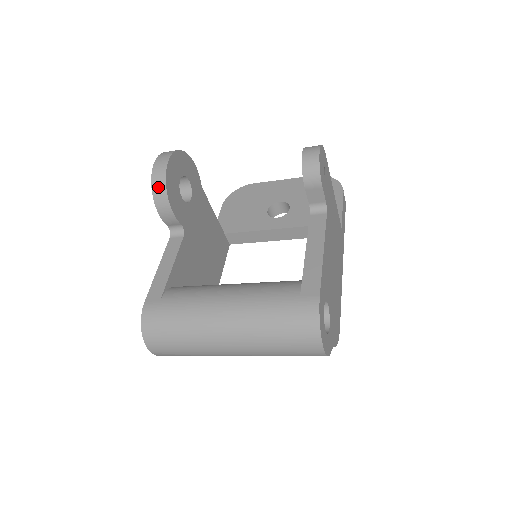
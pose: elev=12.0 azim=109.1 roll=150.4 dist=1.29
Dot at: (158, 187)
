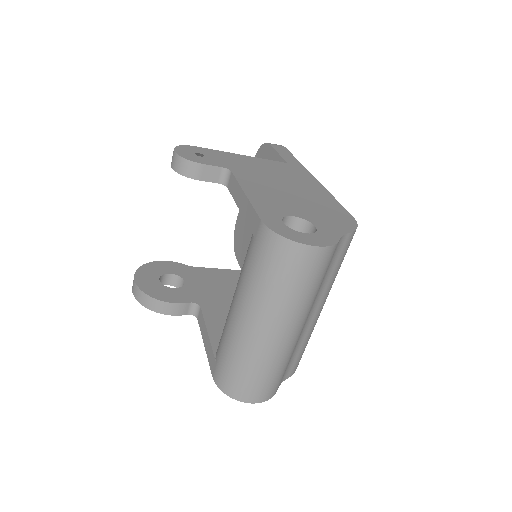
Dot at: (146, 302)
